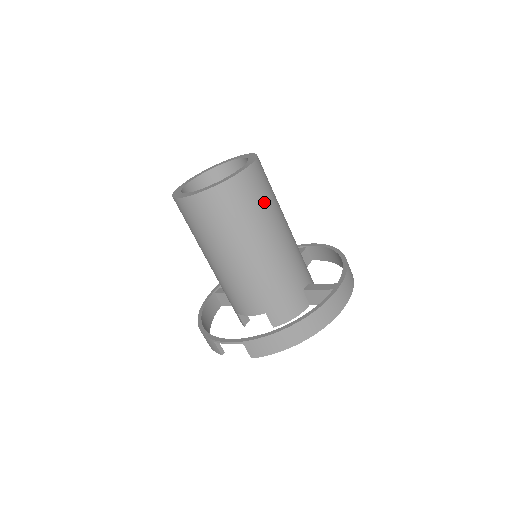
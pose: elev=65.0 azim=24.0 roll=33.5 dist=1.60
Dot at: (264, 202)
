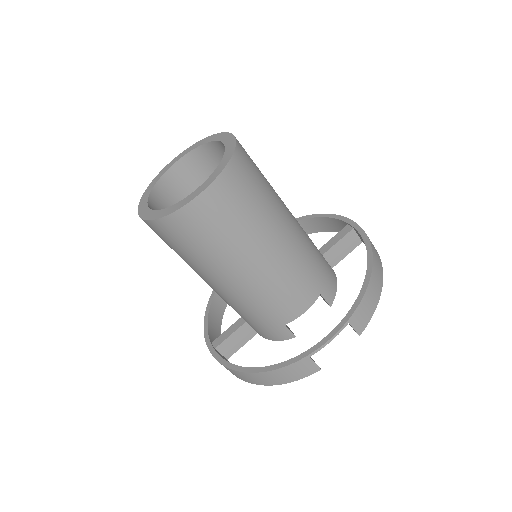
Dot at: occluded
